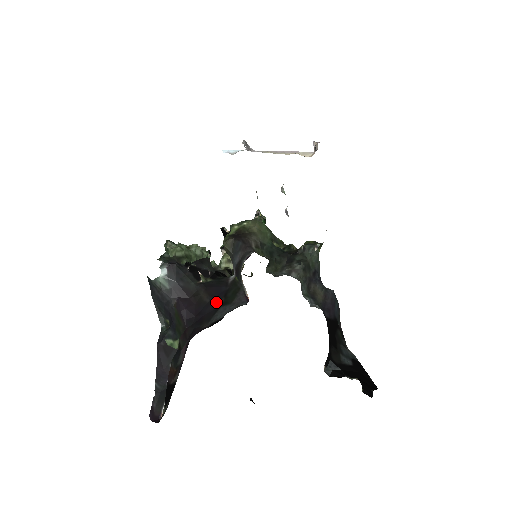
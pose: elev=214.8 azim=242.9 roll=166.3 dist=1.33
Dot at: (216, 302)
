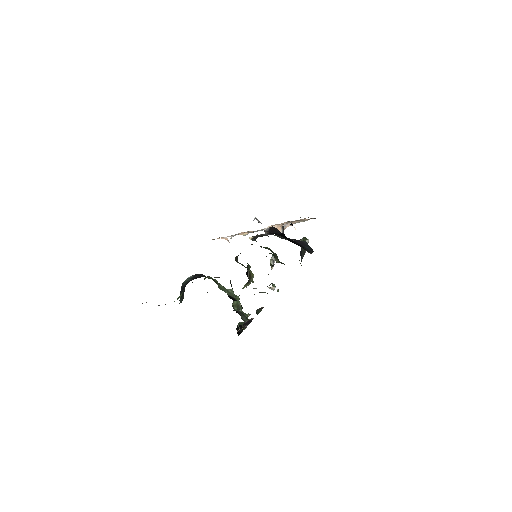
Dot at: occluded
